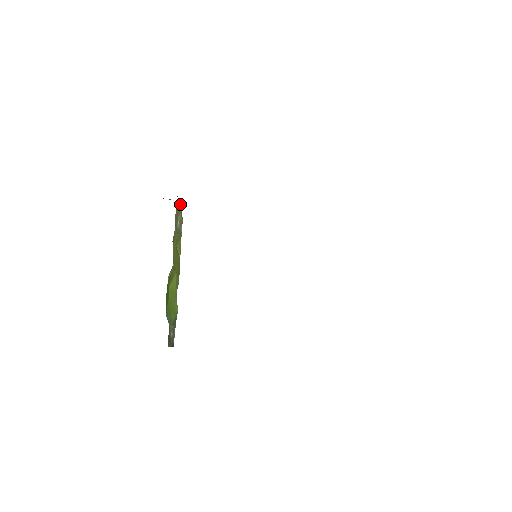
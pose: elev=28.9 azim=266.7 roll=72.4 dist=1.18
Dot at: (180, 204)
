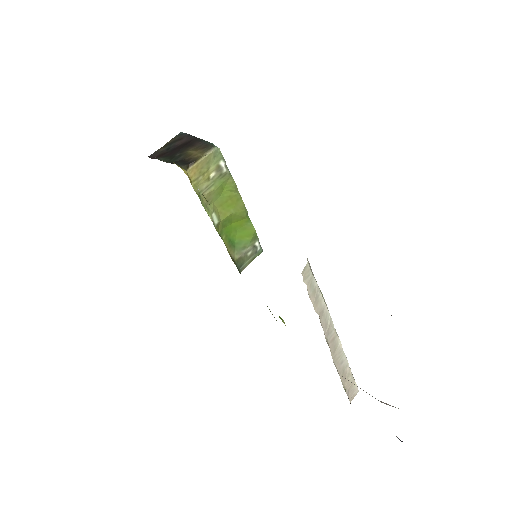
Dot at: (204, 159)
